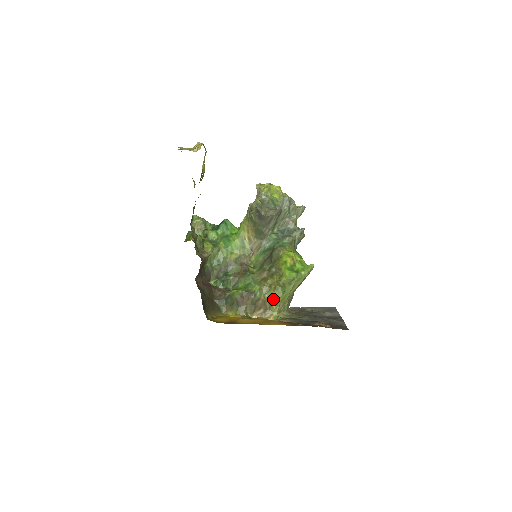
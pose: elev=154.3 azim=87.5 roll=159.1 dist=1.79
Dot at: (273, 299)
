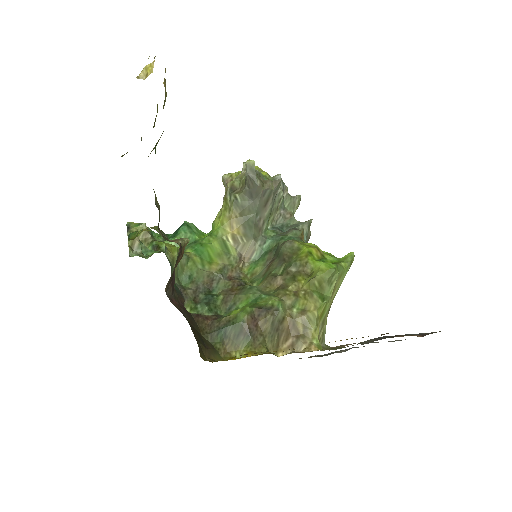
Dot at: (308, 313)
